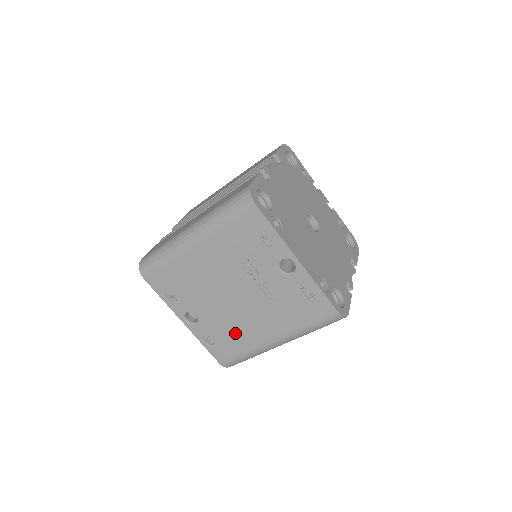
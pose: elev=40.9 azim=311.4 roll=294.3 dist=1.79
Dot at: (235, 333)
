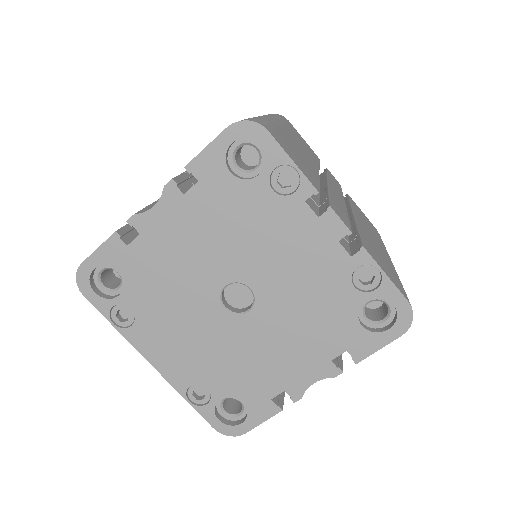
Dot at: occluded
